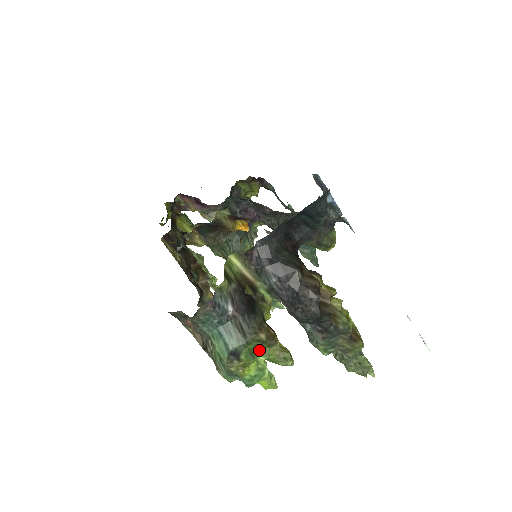
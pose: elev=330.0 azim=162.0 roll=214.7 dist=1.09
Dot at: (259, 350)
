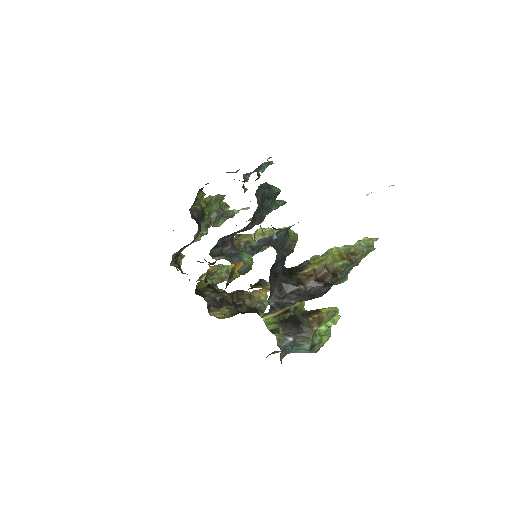
Dot at: occluded
